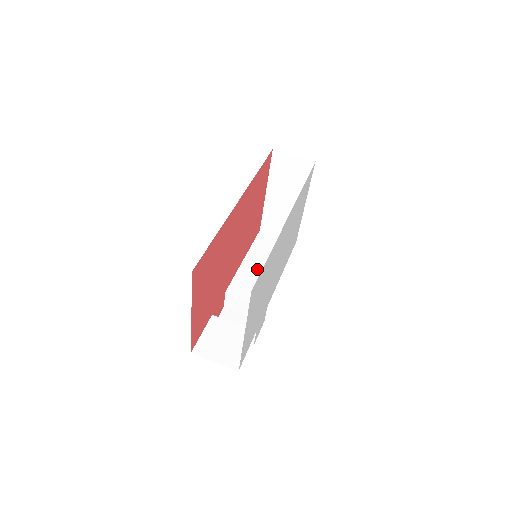
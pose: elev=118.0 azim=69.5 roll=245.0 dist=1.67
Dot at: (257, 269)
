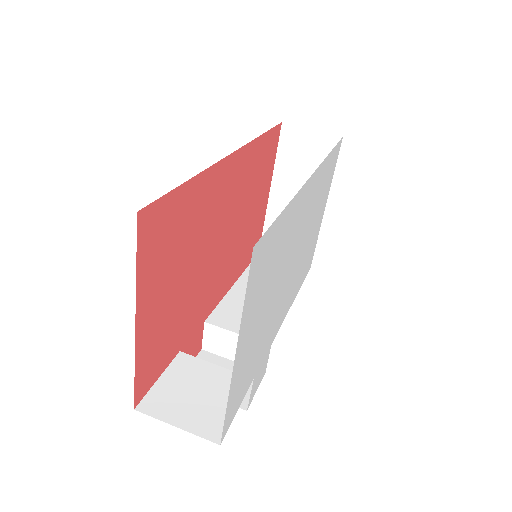
Dot at: occluded
